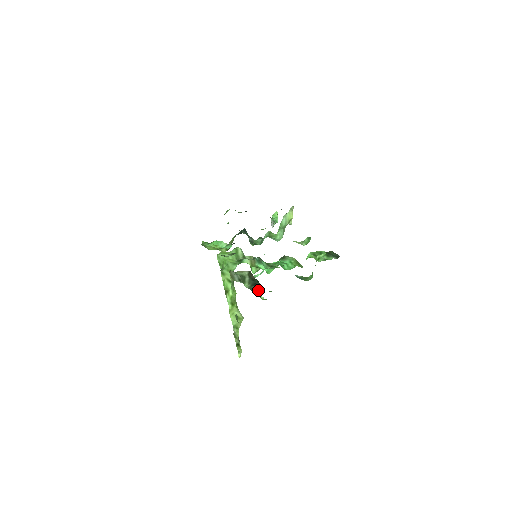
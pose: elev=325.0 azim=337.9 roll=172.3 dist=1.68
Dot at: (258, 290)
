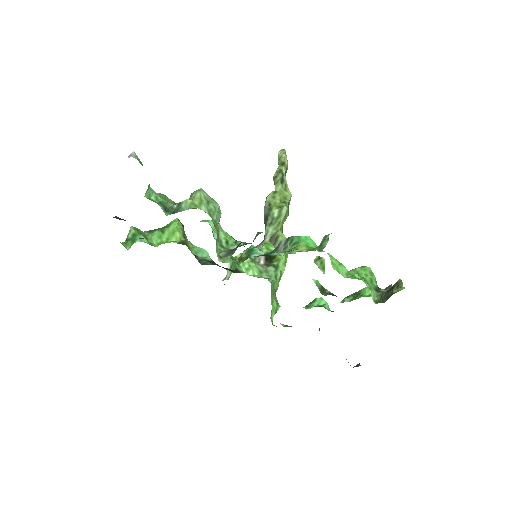
Dot at: occluded
